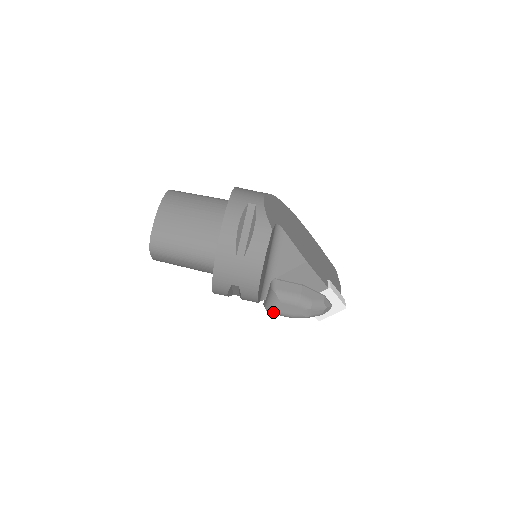
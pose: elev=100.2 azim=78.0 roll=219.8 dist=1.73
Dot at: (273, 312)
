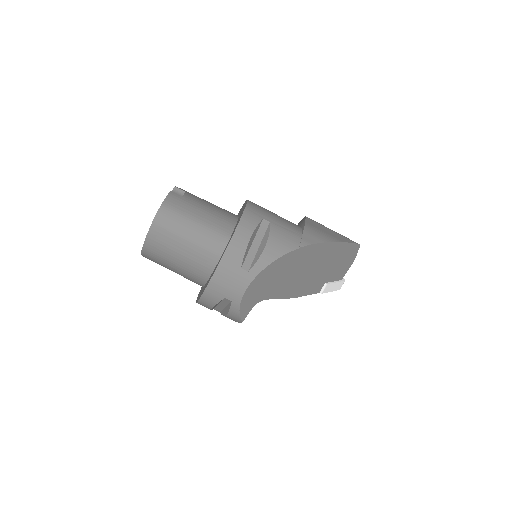
Dot at: occluded
